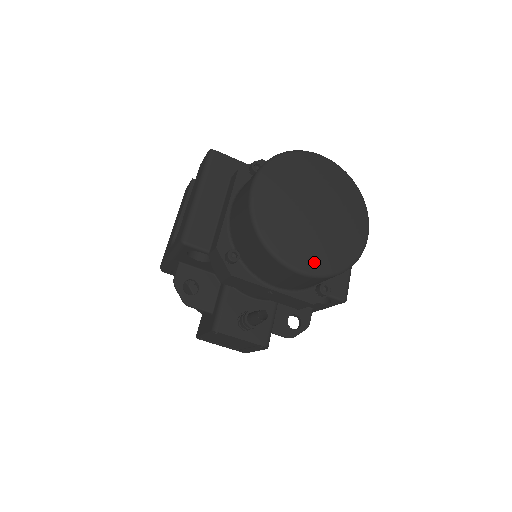
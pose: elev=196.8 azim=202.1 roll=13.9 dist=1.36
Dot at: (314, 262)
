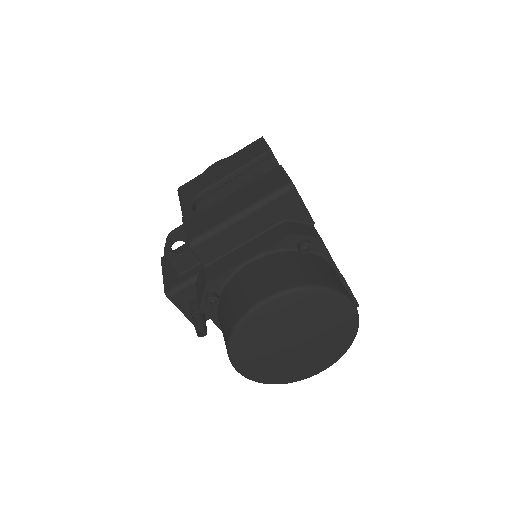
Dot at: (255, 372)
